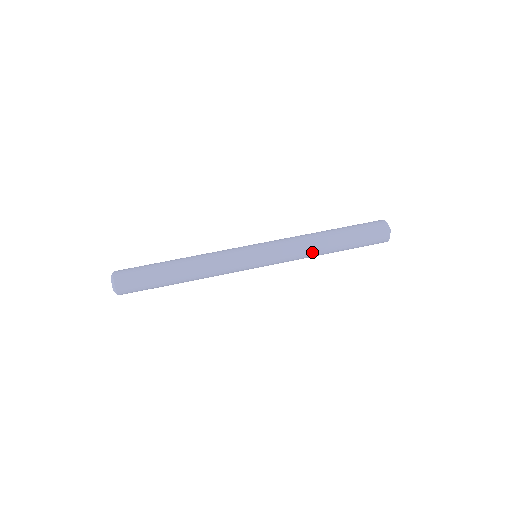
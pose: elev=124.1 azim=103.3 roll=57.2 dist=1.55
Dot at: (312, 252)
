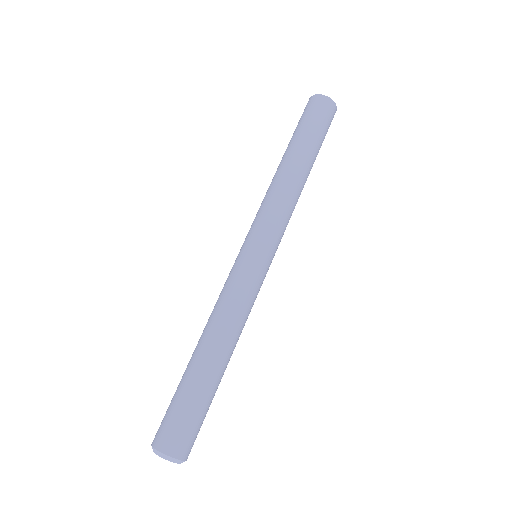
Dot at: occluded
